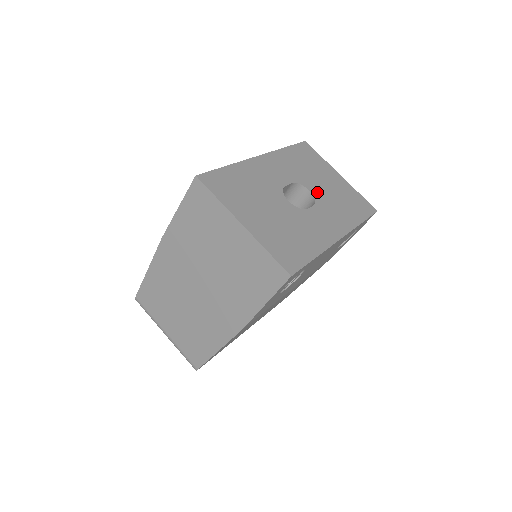
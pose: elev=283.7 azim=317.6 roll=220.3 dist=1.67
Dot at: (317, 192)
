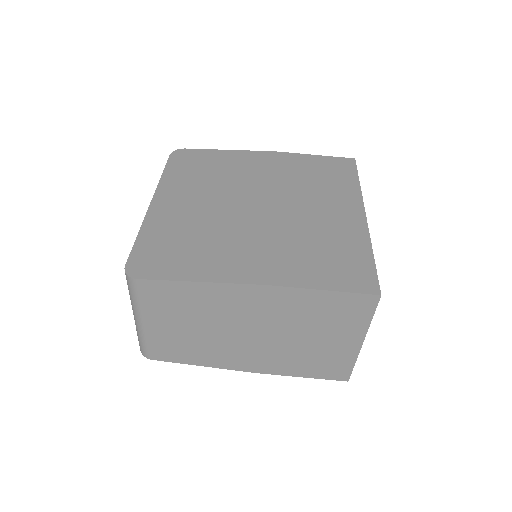
Dot at: occluded
